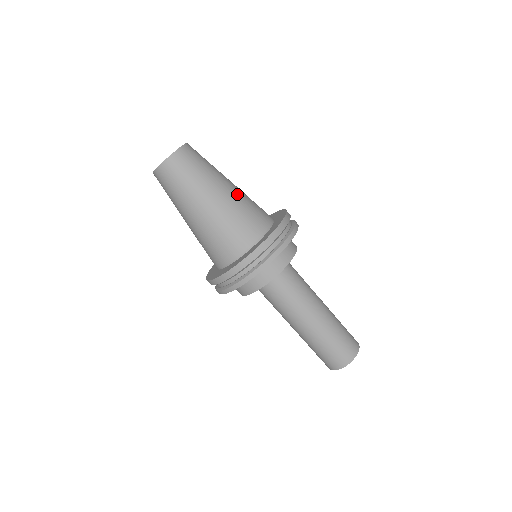
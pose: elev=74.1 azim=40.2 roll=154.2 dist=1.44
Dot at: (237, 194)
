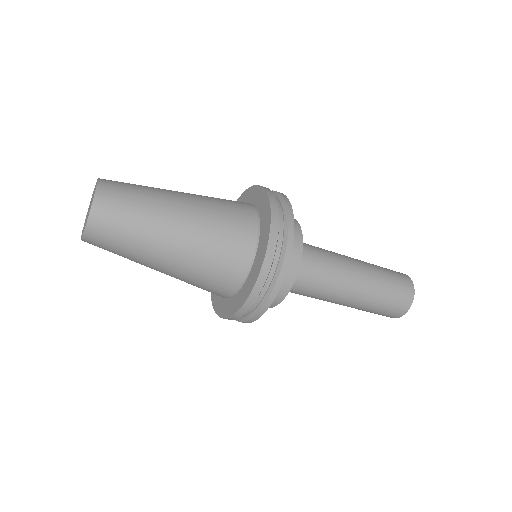
Dot at: (186, 258)
